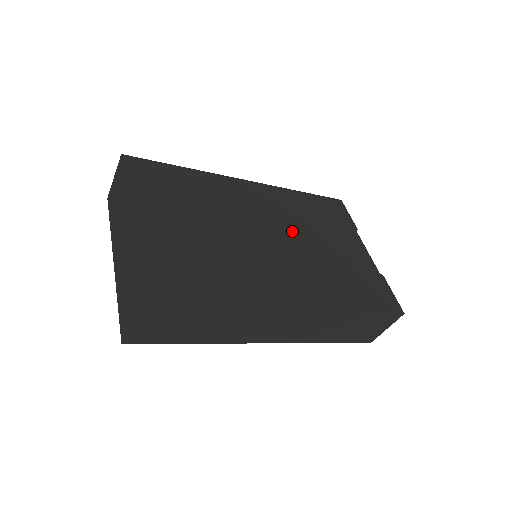
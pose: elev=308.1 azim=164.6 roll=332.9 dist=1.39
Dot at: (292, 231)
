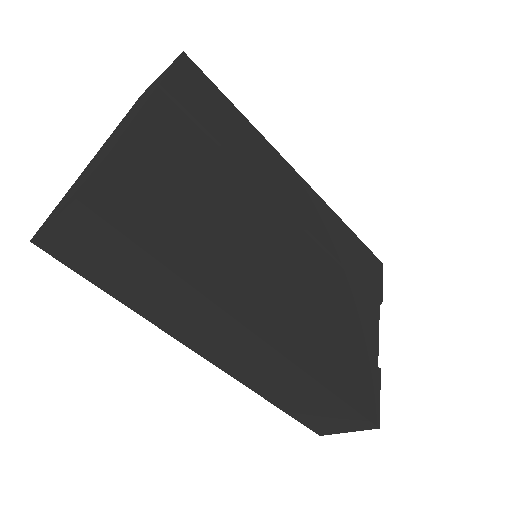
Dot at: (312, 256)
